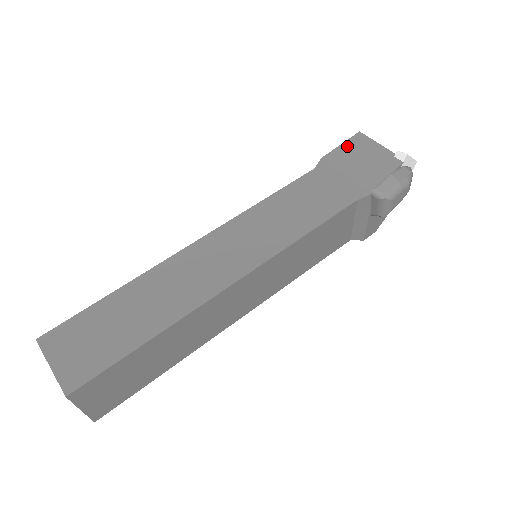
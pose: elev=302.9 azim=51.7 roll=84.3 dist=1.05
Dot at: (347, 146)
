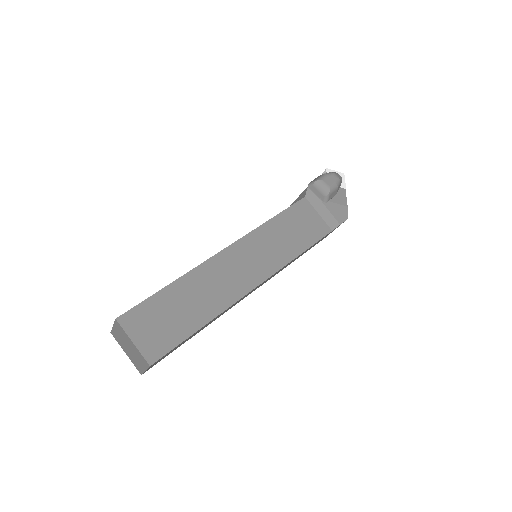
Dot at: occluded
